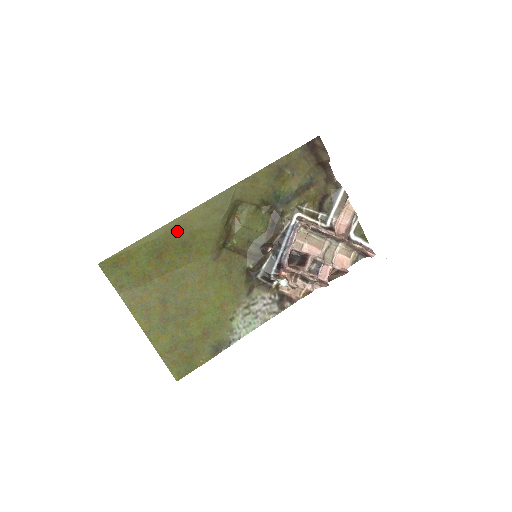
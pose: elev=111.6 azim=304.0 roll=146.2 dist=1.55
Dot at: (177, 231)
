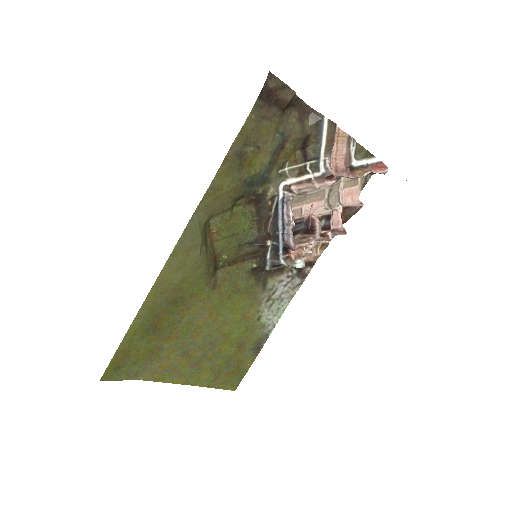
Dot at: (159, 299)
